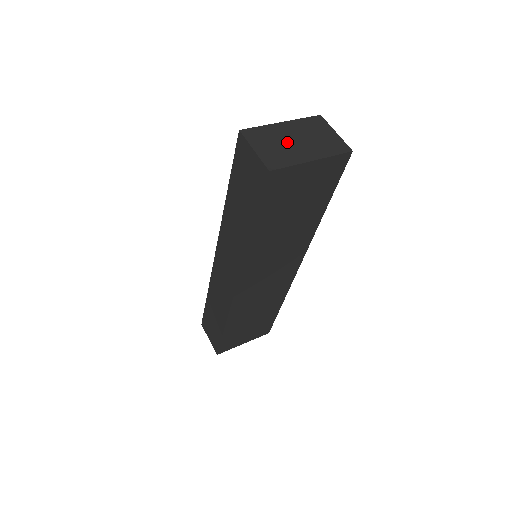
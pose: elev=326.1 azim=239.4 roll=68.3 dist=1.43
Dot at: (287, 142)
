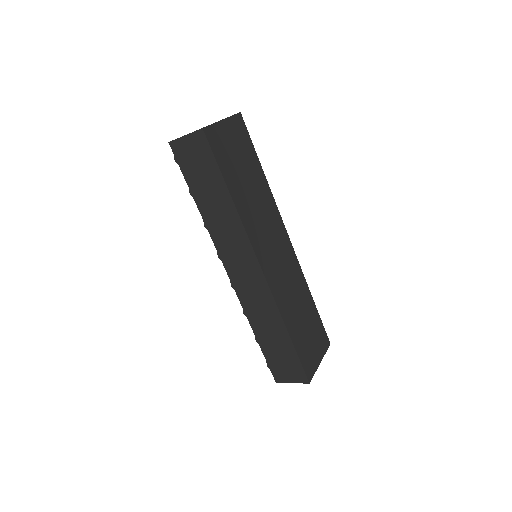
Dot at: occluded
